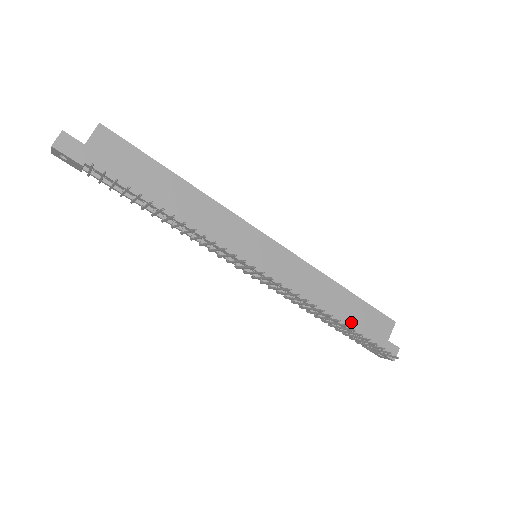
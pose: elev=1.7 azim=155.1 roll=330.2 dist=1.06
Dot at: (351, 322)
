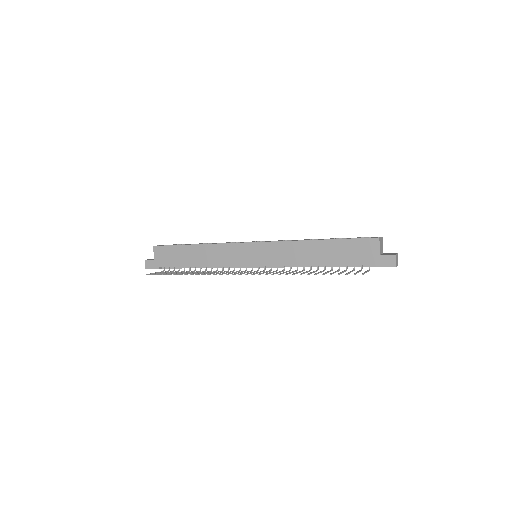
Dot at: (339, 260)
